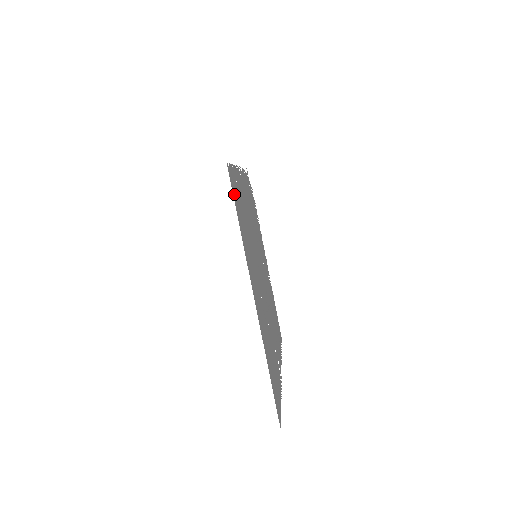
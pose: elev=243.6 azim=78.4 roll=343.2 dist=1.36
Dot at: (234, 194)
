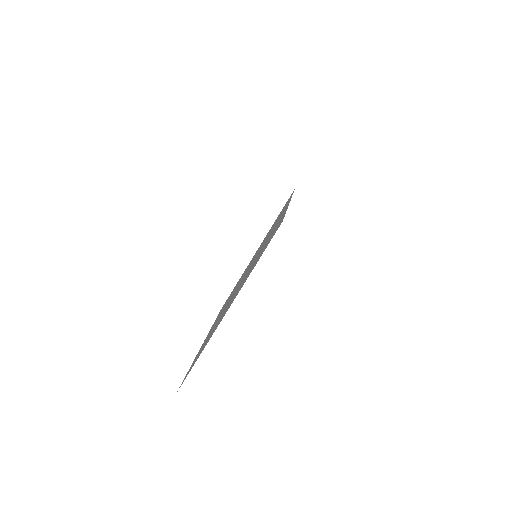
Dot at: occluded
